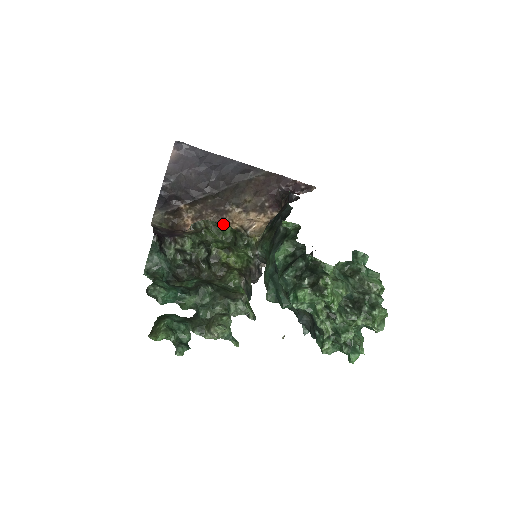
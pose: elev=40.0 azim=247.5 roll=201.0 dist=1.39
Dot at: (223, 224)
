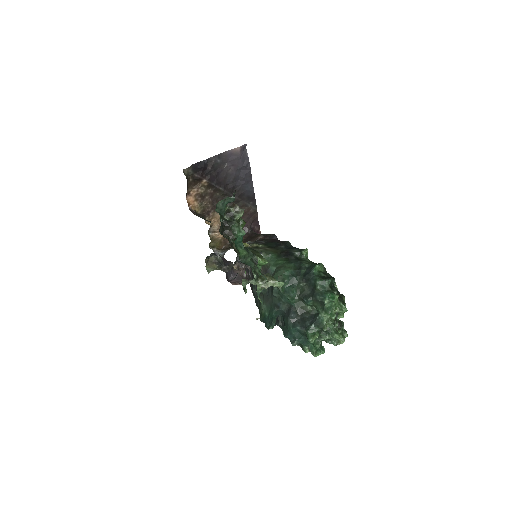
Dot at: occluded
